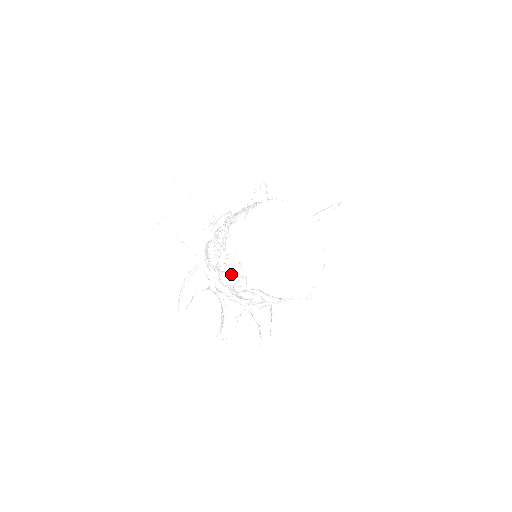
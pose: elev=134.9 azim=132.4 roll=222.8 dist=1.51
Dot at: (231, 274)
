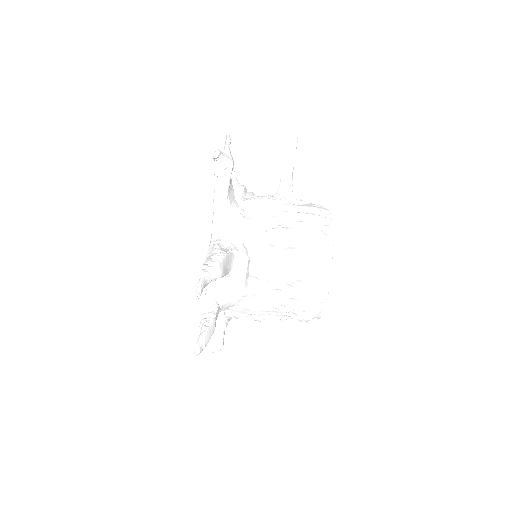
Dot at: occluded
